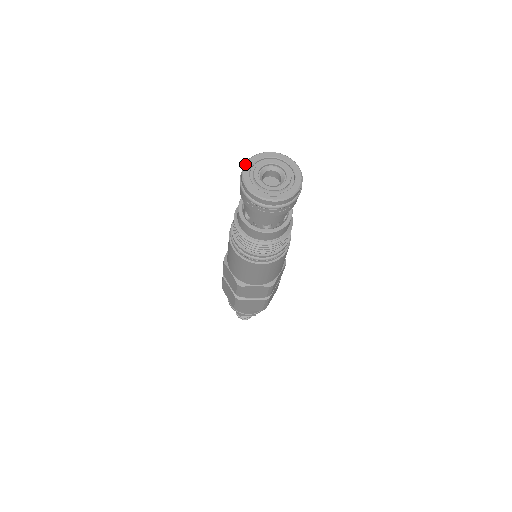
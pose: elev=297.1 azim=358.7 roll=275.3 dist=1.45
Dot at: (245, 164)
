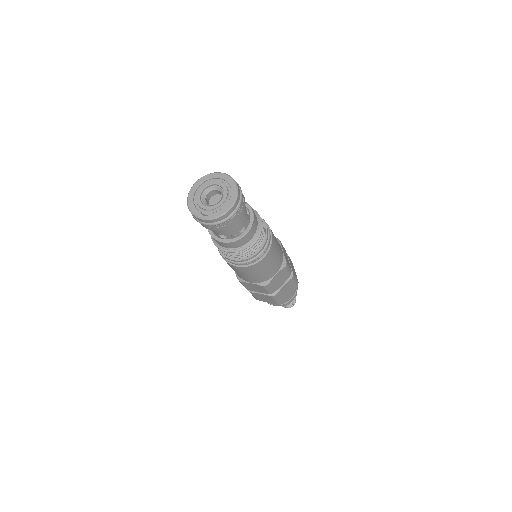
Dot at: (194, 183)
